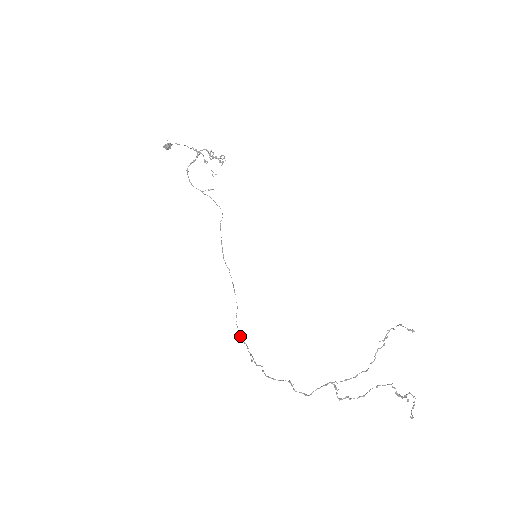
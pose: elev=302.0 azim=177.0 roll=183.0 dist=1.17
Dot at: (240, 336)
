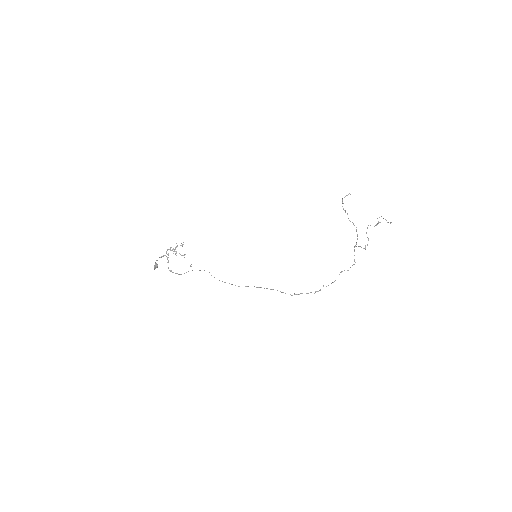
Dot at: occluded
